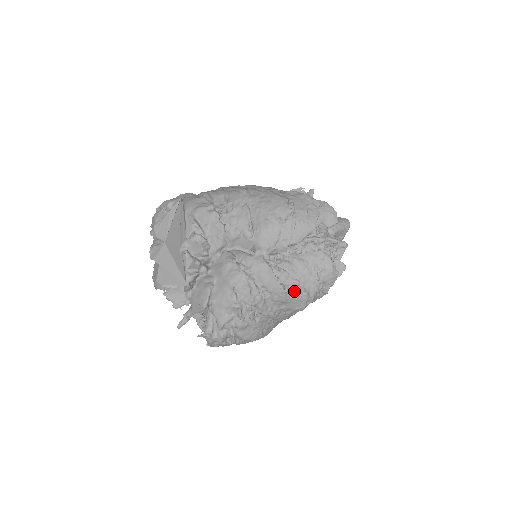
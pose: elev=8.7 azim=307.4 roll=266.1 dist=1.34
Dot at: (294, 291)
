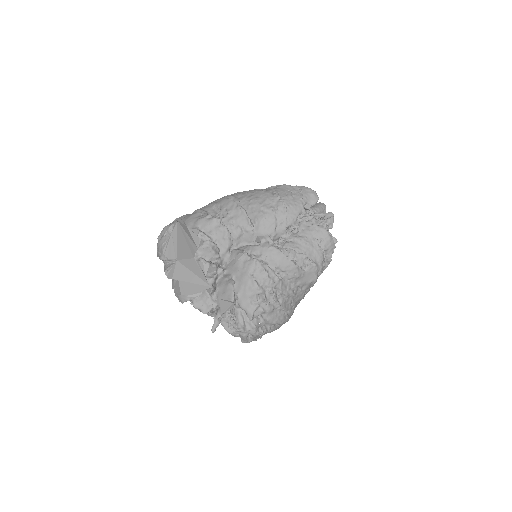
Dot at: (304, 265)
